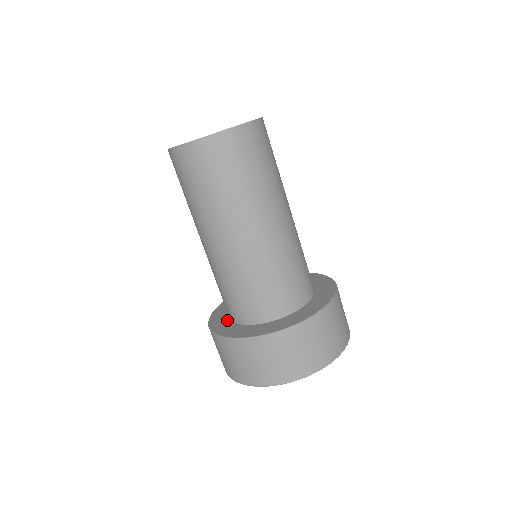
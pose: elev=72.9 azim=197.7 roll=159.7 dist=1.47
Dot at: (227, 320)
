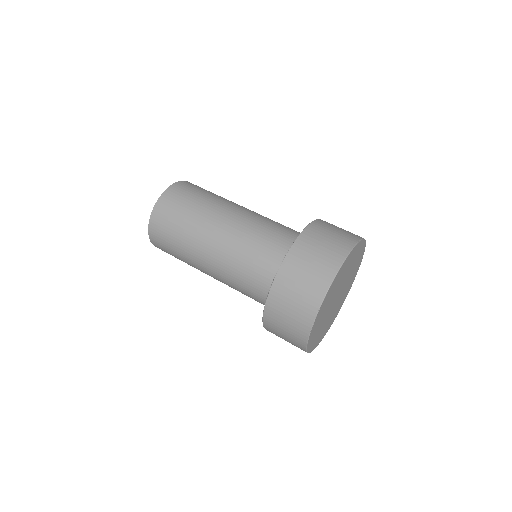
Dot at: occluded
